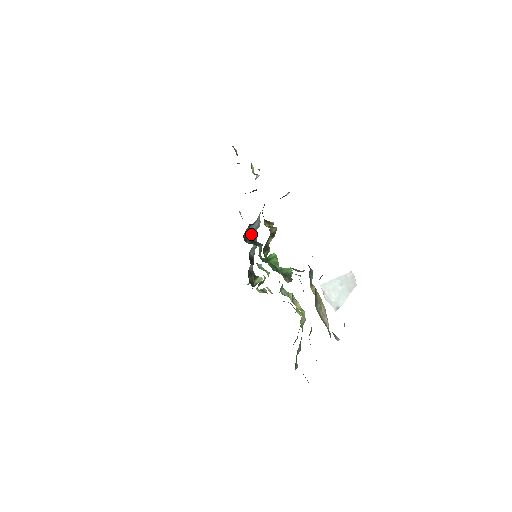
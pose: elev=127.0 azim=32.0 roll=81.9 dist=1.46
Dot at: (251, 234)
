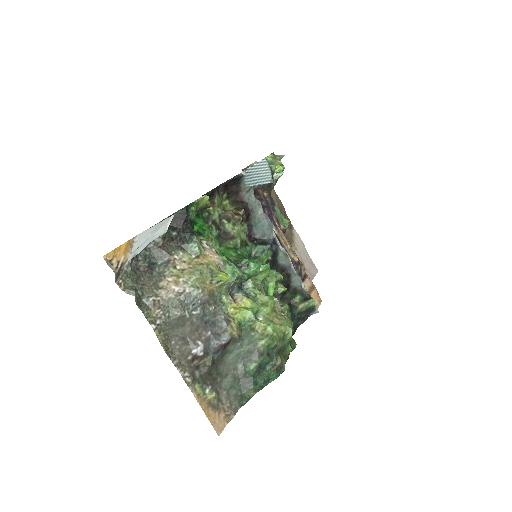
Dot at: (268, 236)
